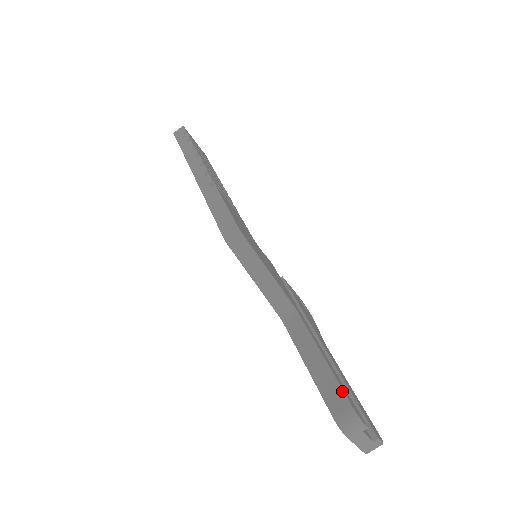
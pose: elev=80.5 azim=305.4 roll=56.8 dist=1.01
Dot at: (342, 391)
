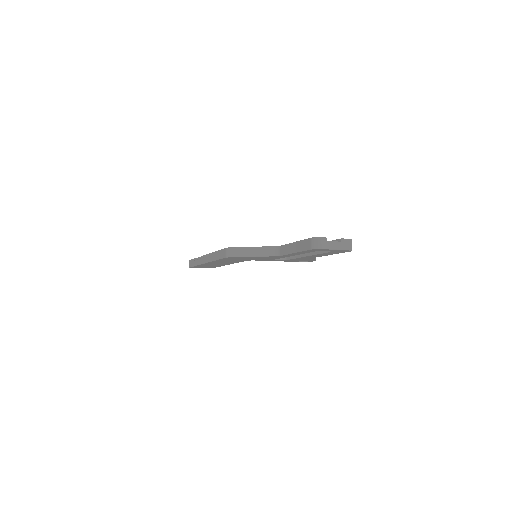
Dot at: (305, 240)
